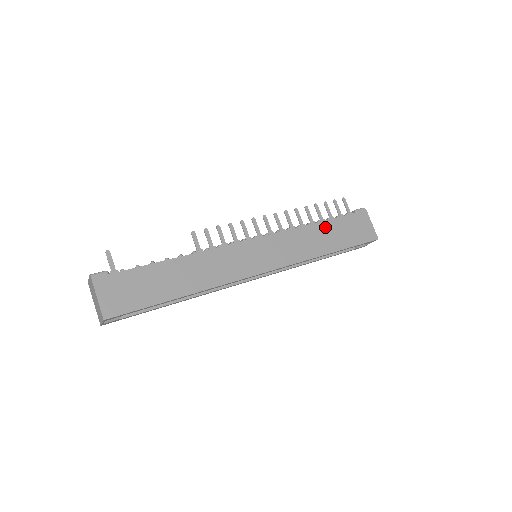
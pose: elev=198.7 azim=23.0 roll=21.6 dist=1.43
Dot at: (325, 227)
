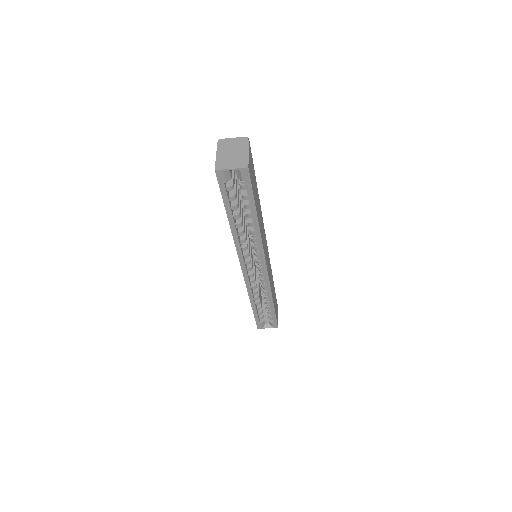
Dot at: occluded
